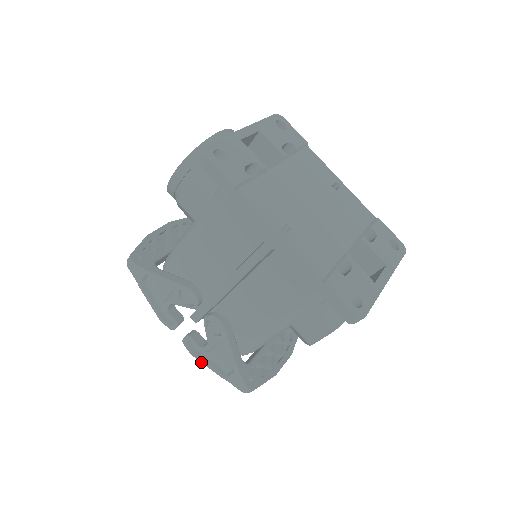
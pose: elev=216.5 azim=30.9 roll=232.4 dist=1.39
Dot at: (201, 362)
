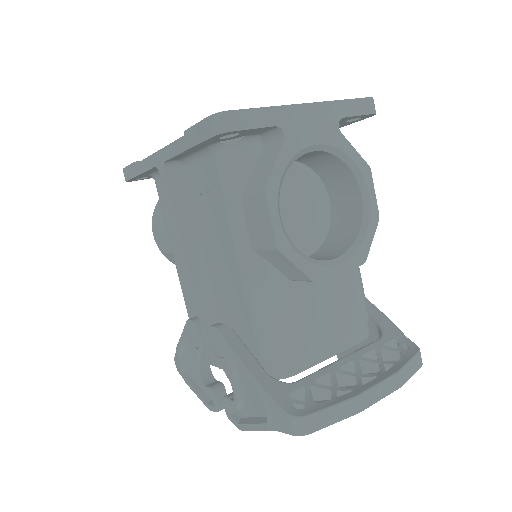
Dot at: (248, 430)
